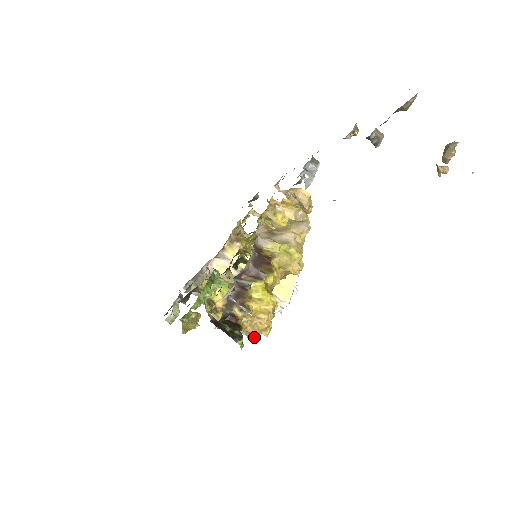
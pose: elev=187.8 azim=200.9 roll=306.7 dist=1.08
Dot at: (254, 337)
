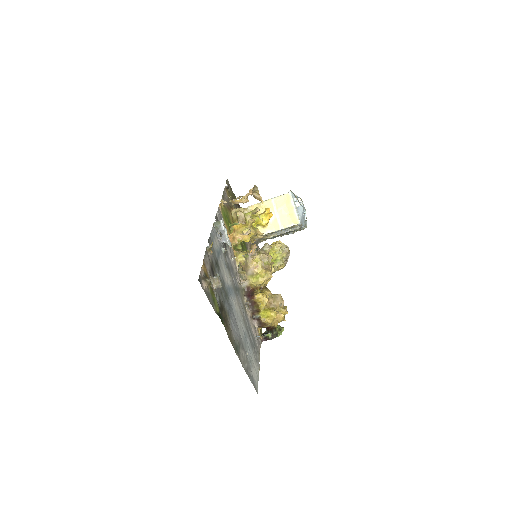
Dot at: (284, 320)
